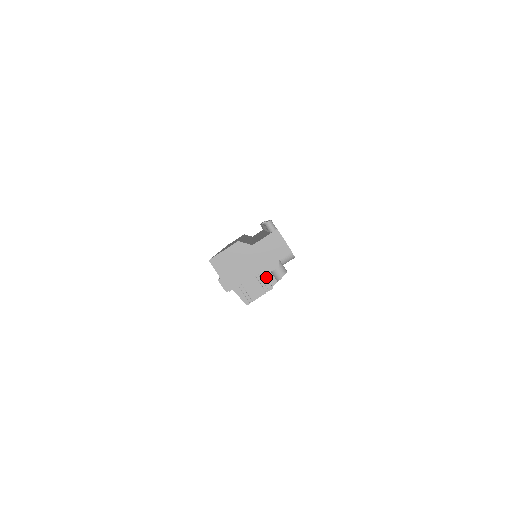
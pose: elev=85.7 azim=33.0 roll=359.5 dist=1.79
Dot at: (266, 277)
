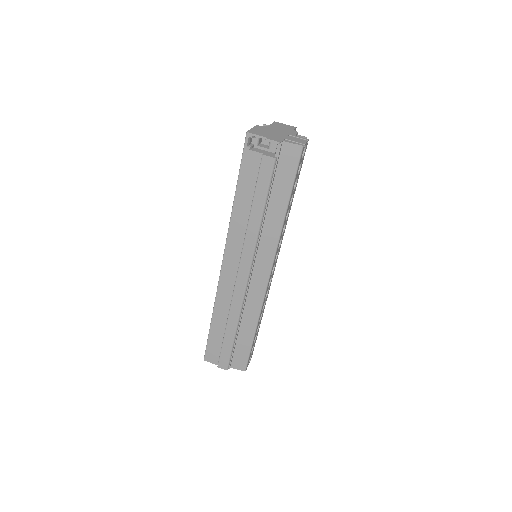
Dot at: (297, 136)
